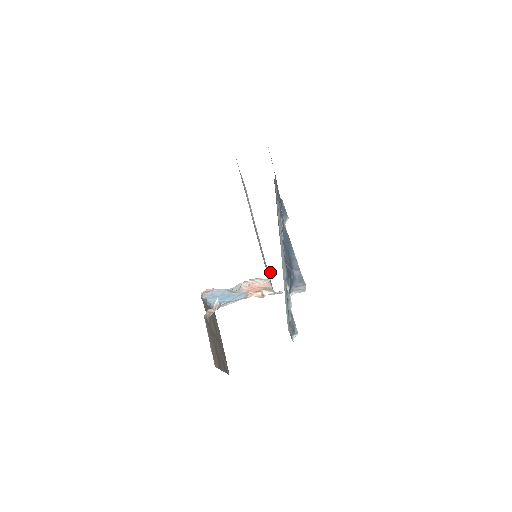
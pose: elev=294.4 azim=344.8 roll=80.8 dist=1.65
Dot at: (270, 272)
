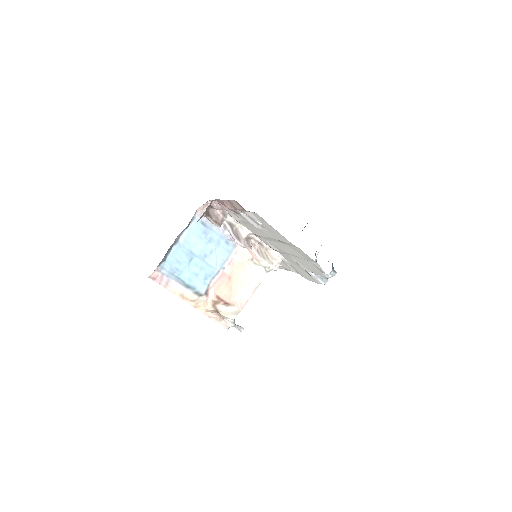
Dot at: occluded
